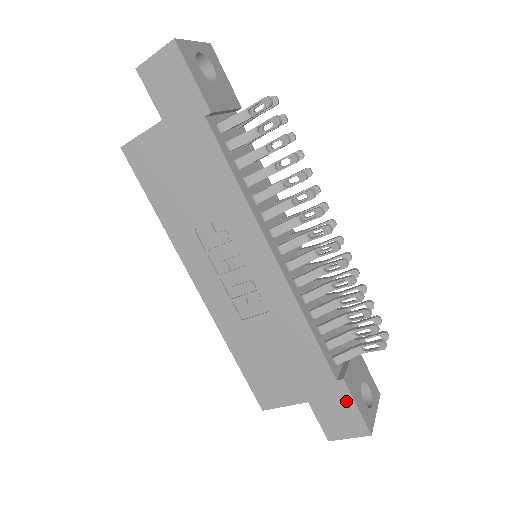
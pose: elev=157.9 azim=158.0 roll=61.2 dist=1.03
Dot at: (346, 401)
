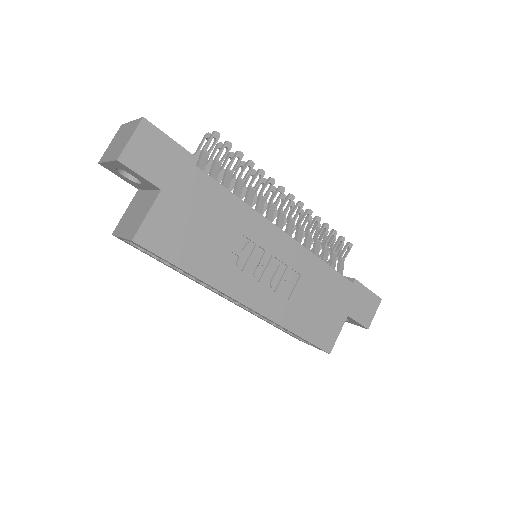
Dot at: (363, 292)
